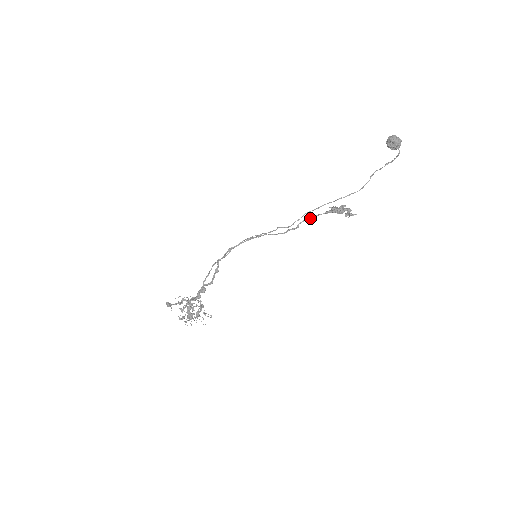
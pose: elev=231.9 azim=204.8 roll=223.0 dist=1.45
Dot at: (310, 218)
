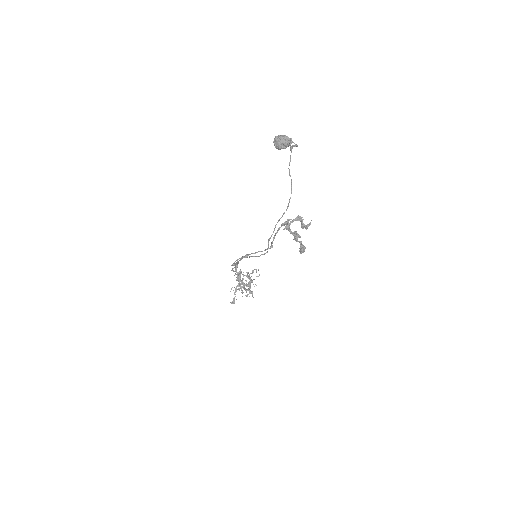
Dot at: occluded
